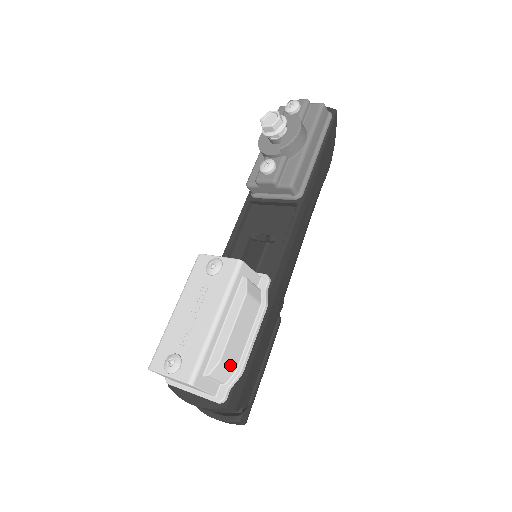
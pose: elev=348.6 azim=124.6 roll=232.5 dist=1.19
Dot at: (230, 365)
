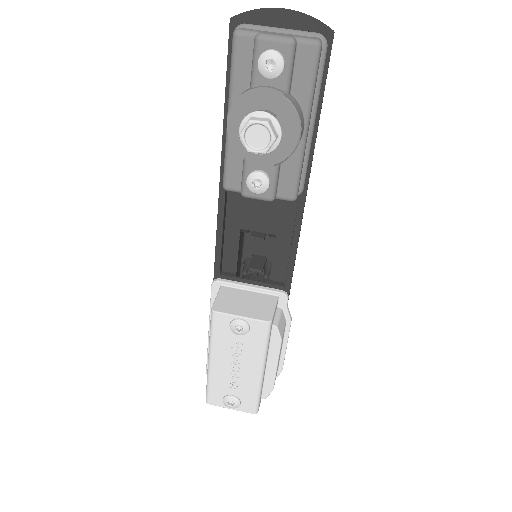
Dot at: occluded
